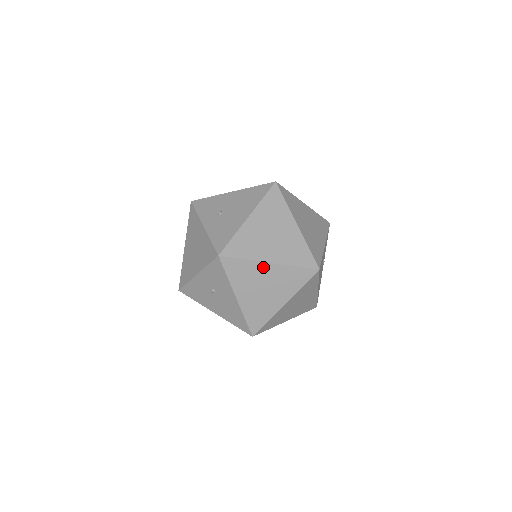
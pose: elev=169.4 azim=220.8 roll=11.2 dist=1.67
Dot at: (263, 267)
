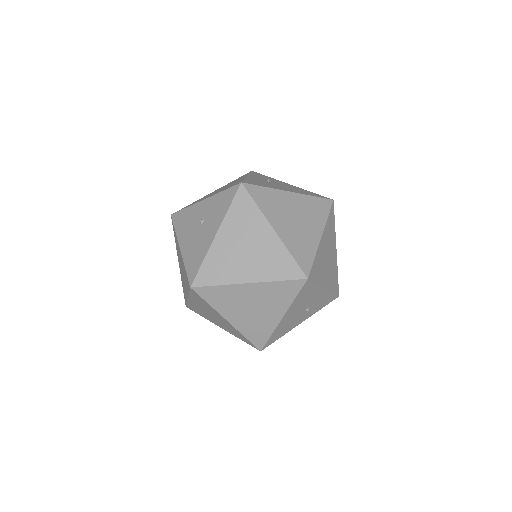
Dot at: (265, 228)
